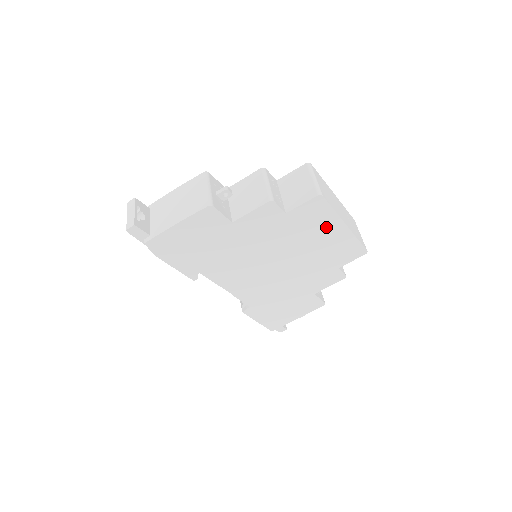
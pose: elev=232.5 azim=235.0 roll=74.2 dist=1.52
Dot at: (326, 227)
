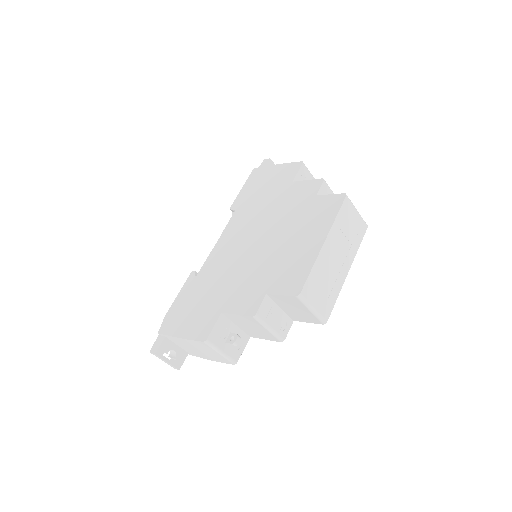
Dot at: occluded
